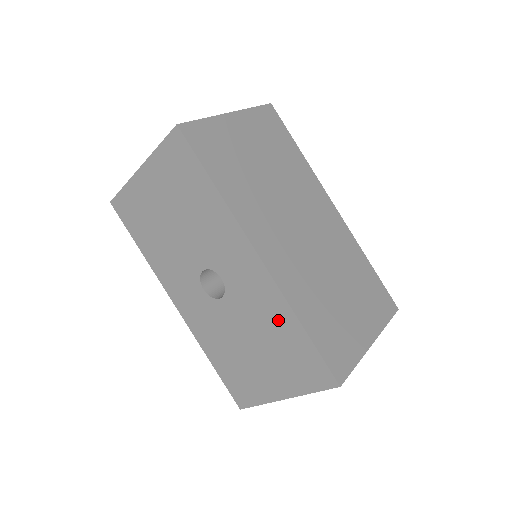
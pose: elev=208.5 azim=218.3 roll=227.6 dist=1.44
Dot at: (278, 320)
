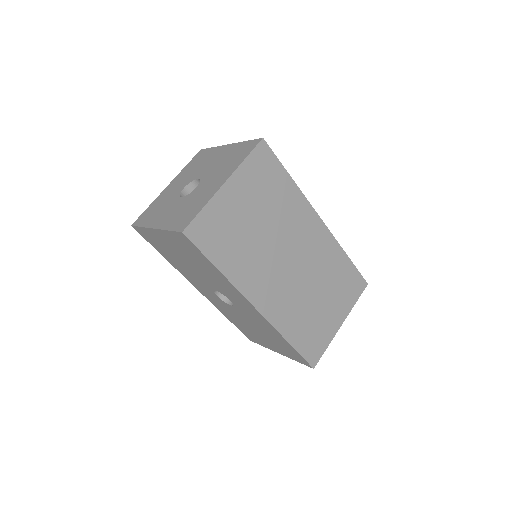
Dot at: (272, 333)
